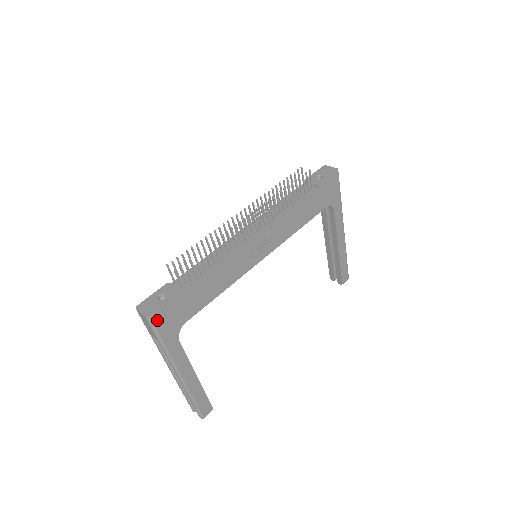
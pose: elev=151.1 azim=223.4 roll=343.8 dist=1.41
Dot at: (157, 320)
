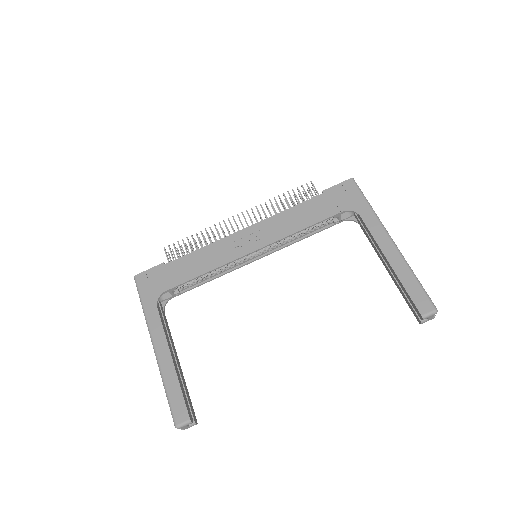
Dot at: (141, 281)
